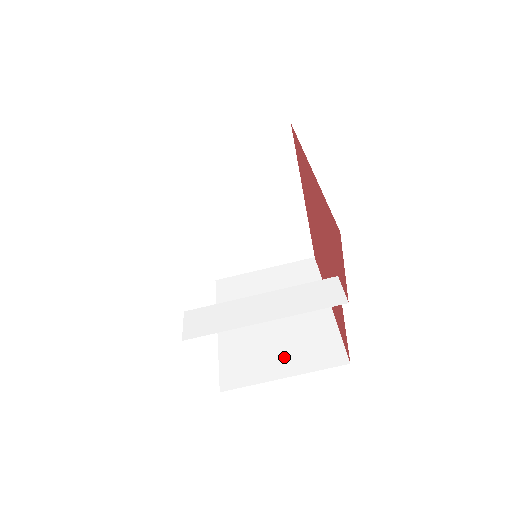
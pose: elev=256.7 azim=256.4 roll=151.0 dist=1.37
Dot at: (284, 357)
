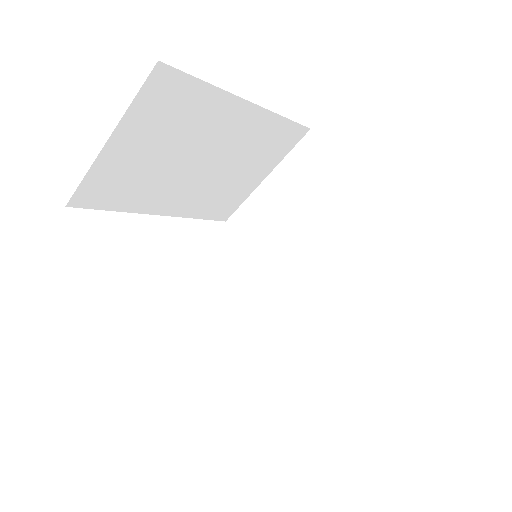
Dot at: (353, 299)
